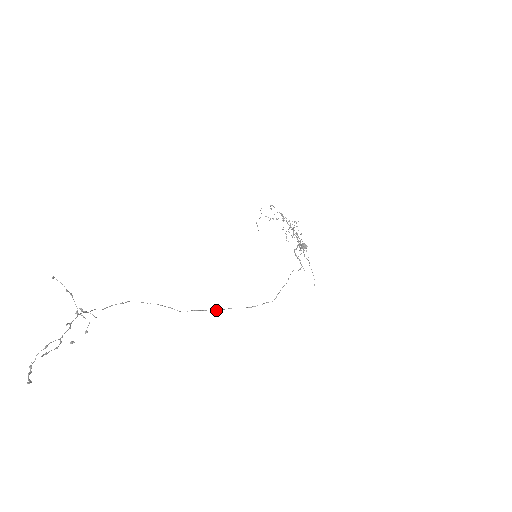
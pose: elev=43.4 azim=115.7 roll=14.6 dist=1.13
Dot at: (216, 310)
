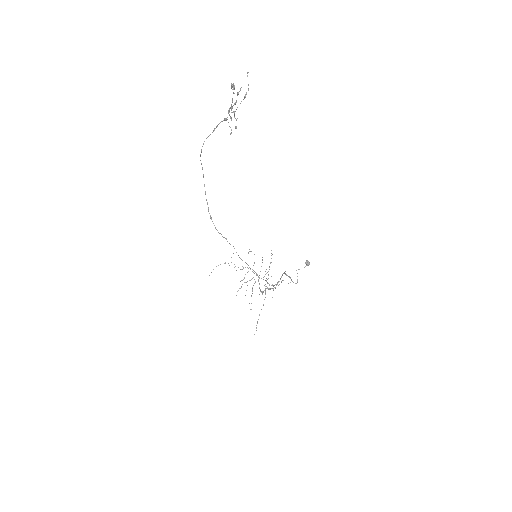
Dot at: occluded
